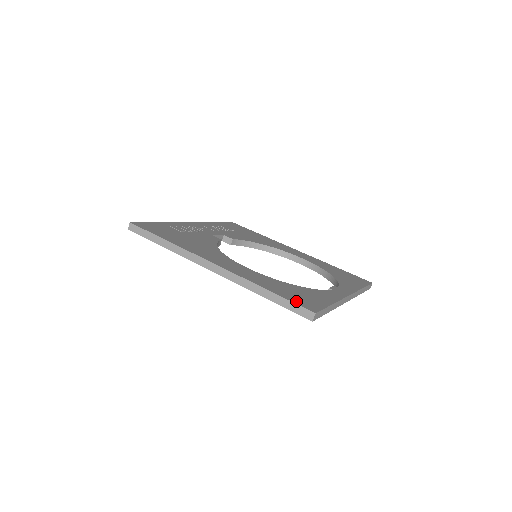
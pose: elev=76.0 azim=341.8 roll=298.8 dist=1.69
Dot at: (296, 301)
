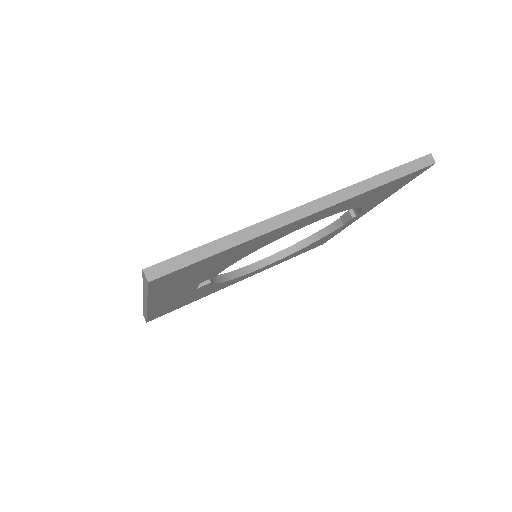
Dot at: occluded
